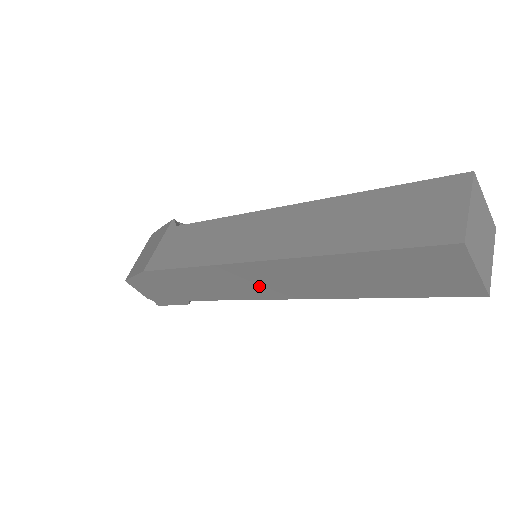
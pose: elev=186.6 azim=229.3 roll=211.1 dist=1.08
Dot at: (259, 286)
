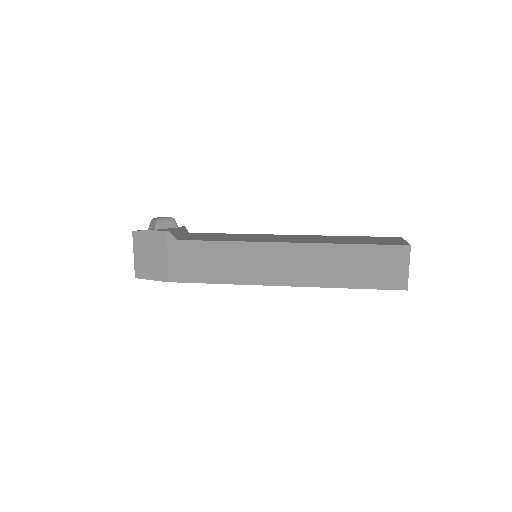
Dot at: occluded
